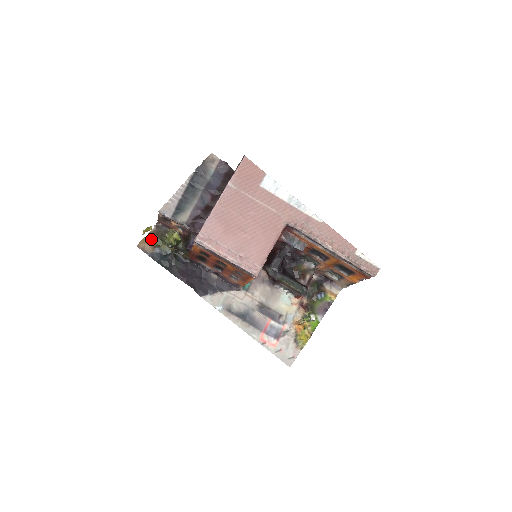
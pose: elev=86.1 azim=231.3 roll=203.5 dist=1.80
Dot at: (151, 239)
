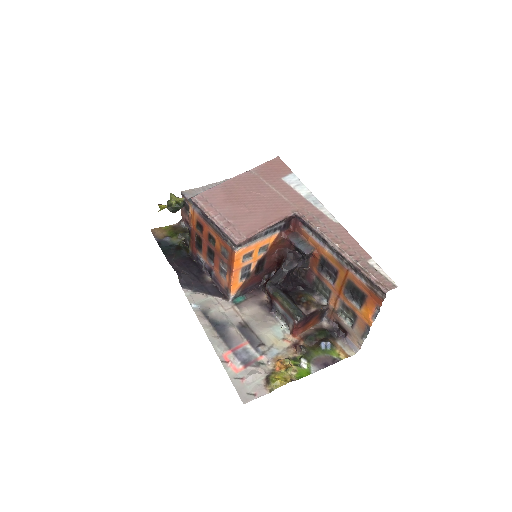
Dot at: (167, 230)
